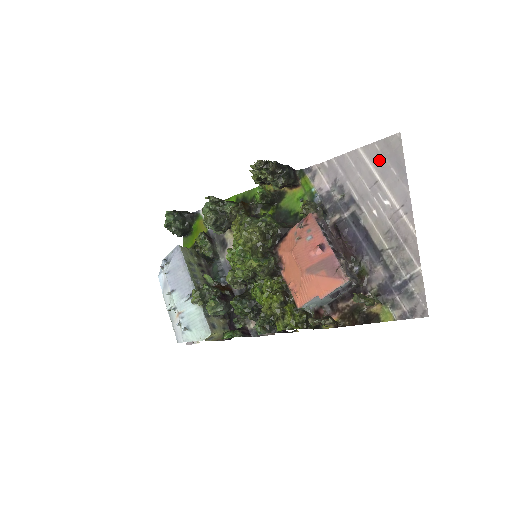
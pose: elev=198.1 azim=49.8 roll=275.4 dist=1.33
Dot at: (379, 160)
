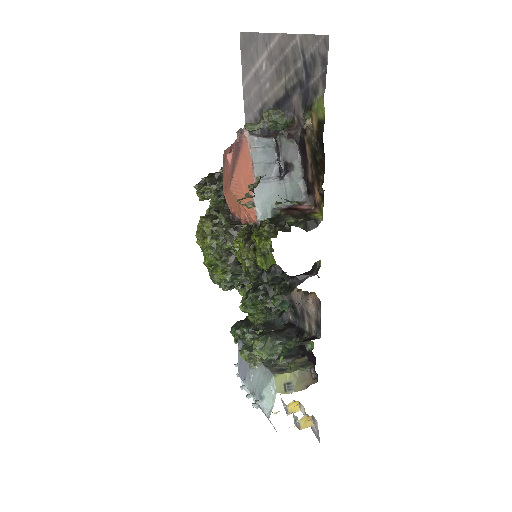
Dot at: (247, 64)
